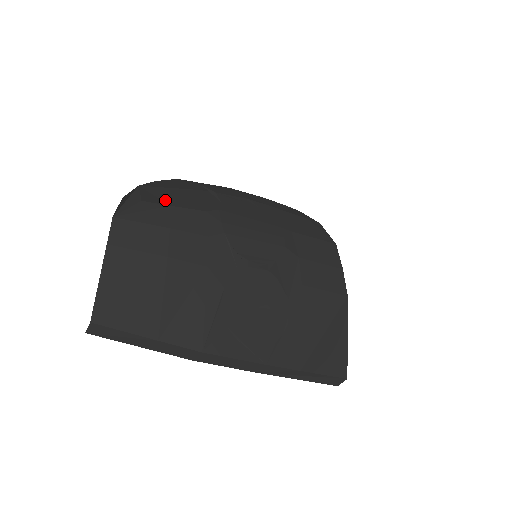
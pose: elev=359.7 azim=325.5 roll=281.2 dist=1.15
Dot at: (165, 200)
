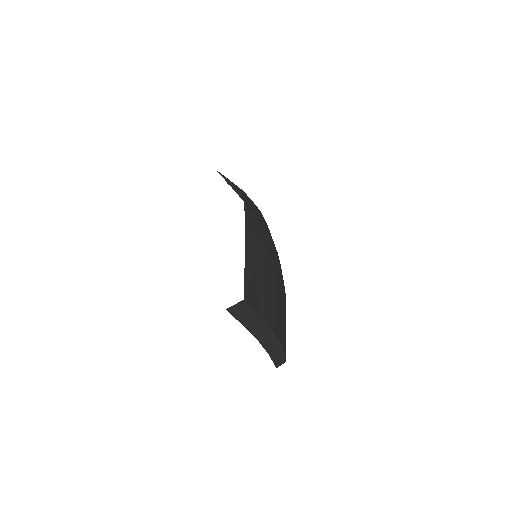
Dot at: occluded
